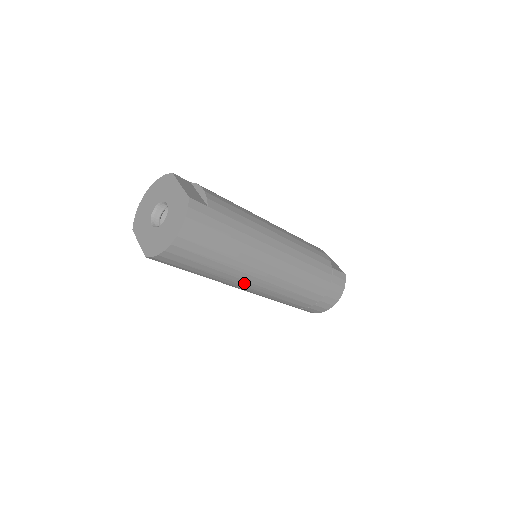
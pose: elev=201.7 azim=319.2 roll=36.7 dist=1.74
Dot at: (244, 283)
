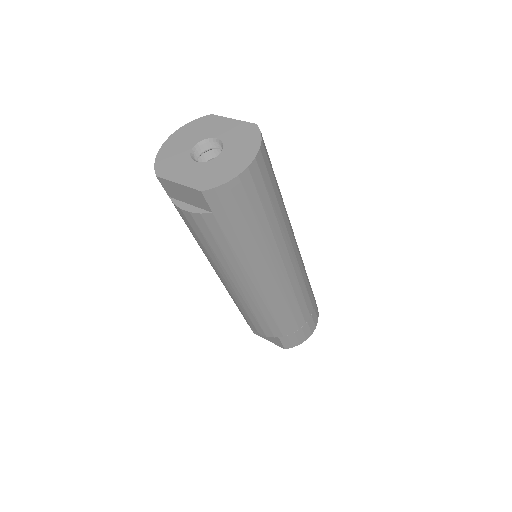
Dot at: (269, 269)
